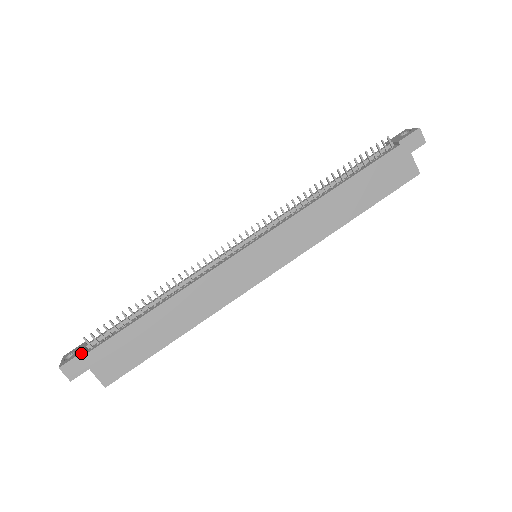
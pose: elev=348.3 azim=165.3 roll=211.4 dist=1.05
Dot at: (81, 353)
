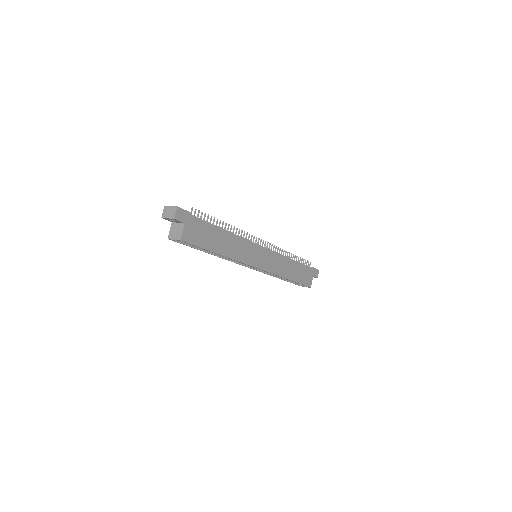
Dot at: (190, 212)
